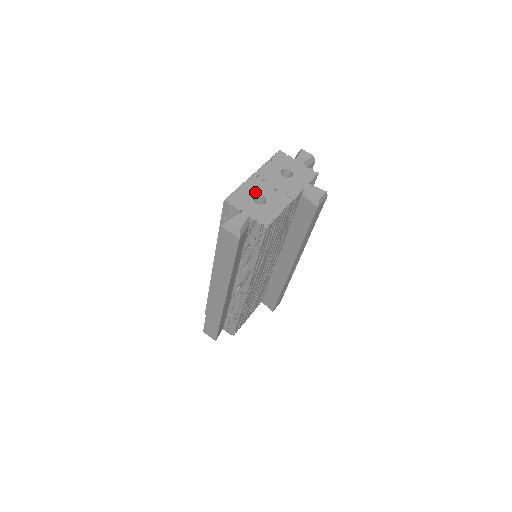
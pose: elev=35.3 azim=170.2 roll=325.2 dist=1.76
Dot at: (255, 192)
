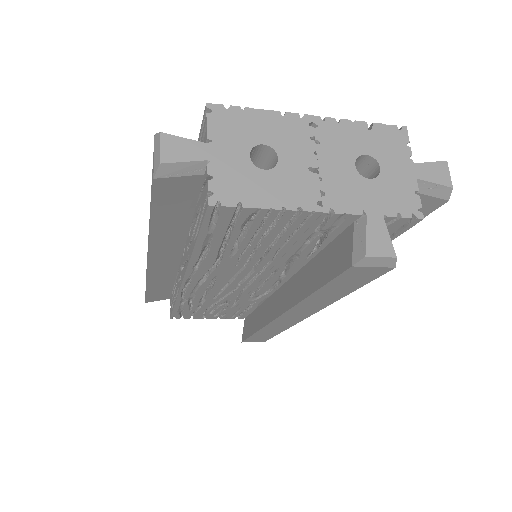
Dot at: (274, 140)
